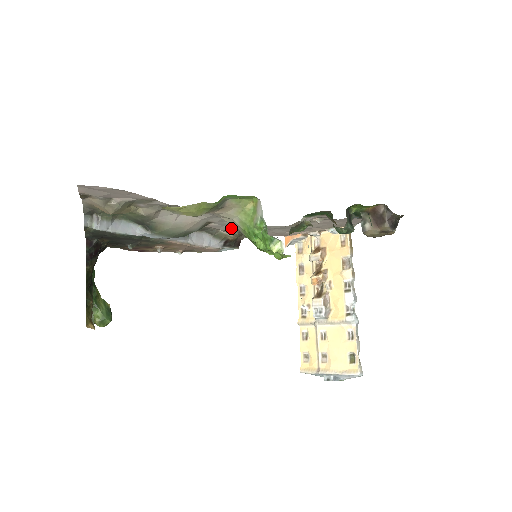
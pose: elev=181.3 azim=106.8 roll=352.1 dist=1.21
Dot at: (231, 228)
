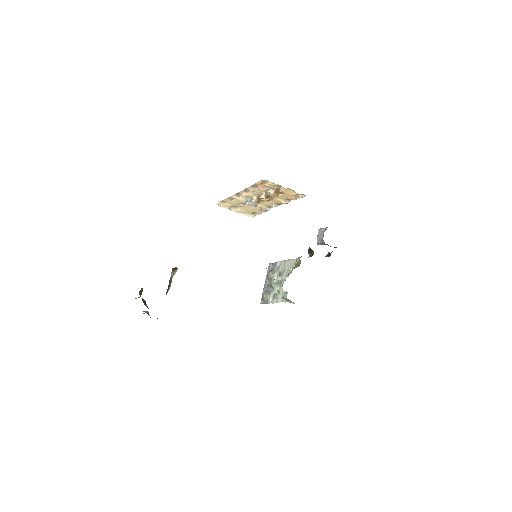
Dot at: occluded
